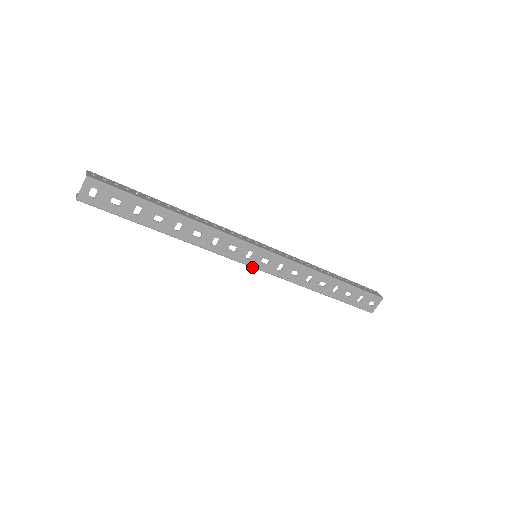
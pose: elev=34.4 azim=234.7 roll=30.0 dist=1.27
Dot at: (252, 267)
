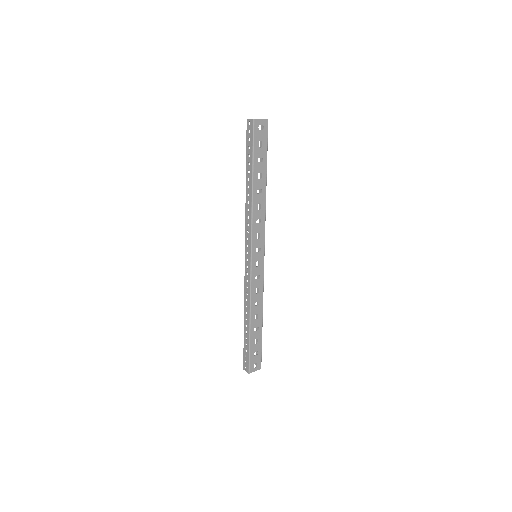
Dot at: (251, 259)
